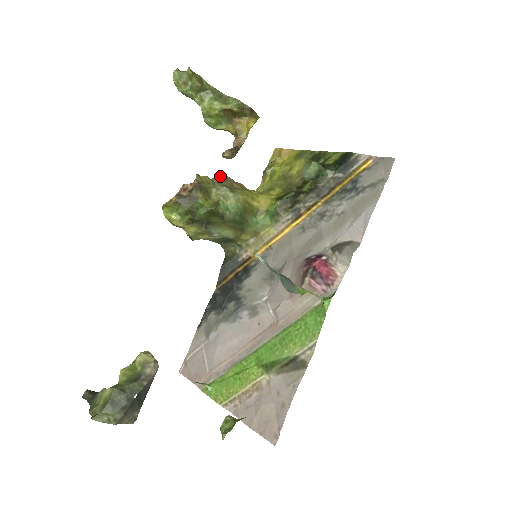
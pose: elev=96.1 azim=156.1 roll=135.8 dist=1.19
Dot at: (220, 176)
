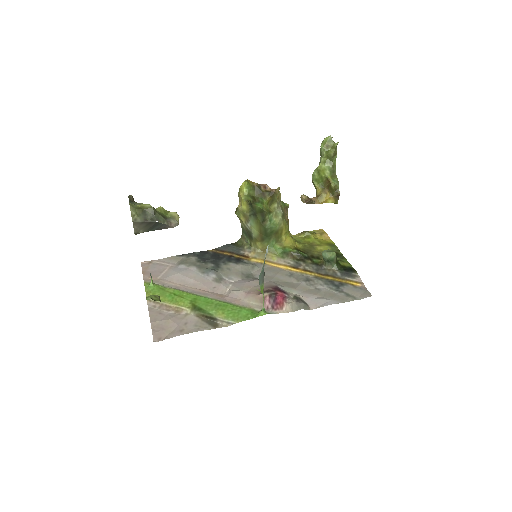
Dot at: (286, 204)
